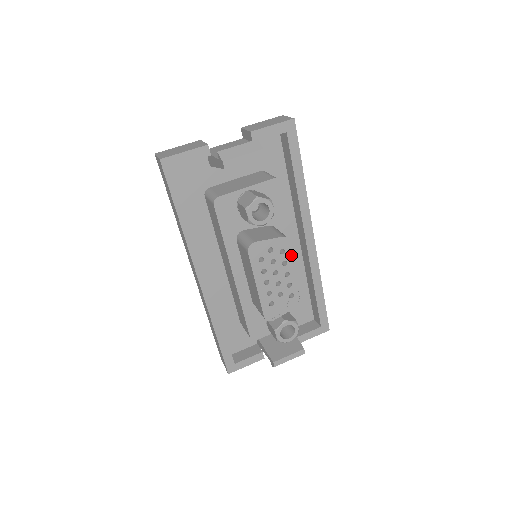
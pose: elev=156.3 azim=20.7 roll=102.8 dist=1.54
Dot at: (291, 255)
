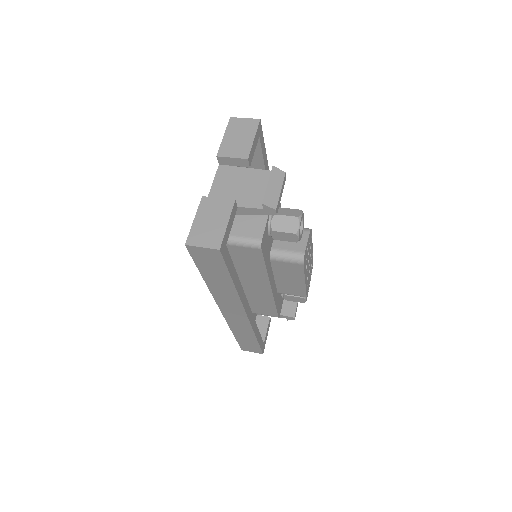
Dot at: (311, 239)
